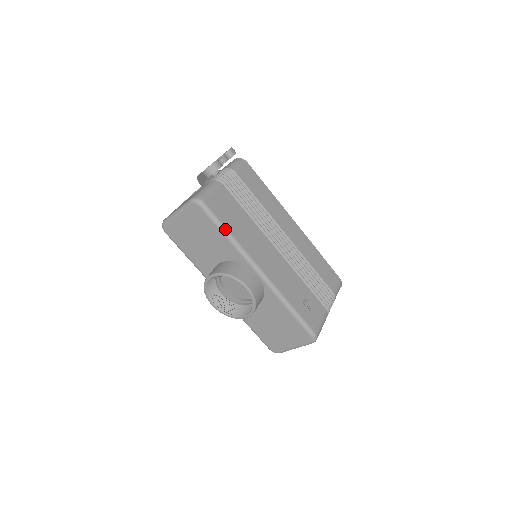
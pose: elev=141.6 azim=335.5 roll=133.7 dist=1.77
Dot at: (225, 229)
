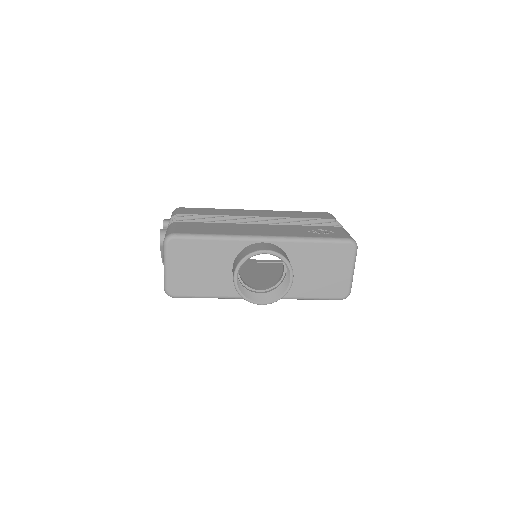
Dot at: (207, 235)
